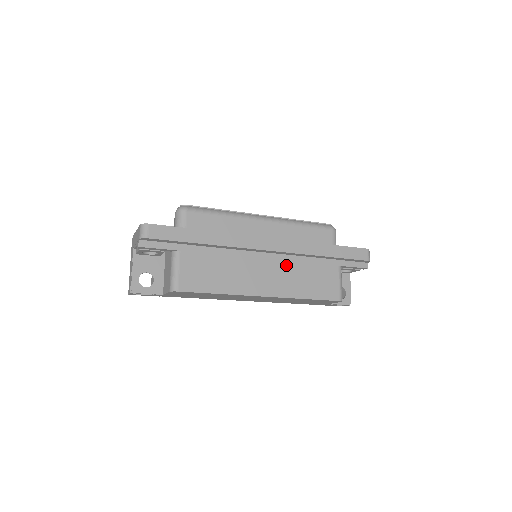
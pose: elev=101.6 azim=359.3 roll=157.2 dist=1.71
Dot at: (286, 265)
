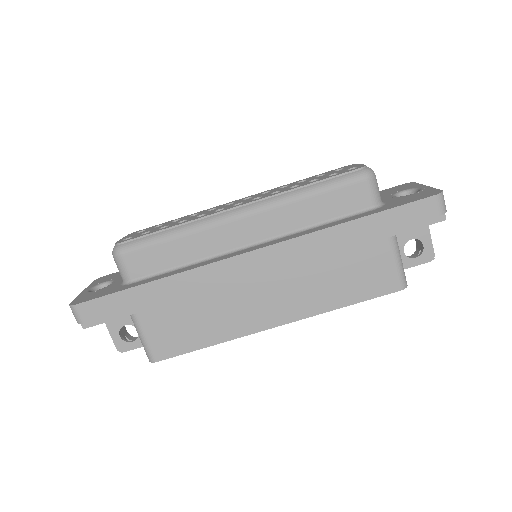
Dot at: (296, 272)
